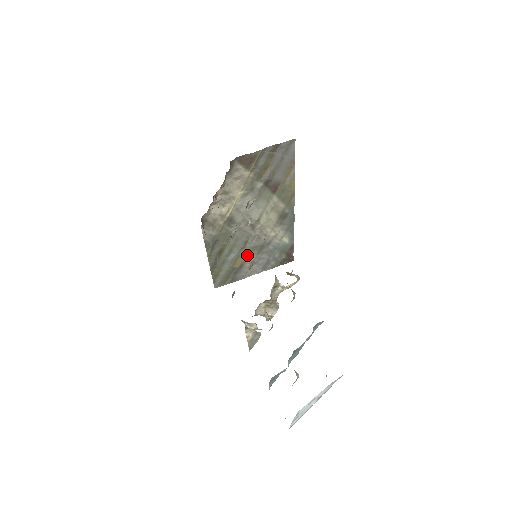
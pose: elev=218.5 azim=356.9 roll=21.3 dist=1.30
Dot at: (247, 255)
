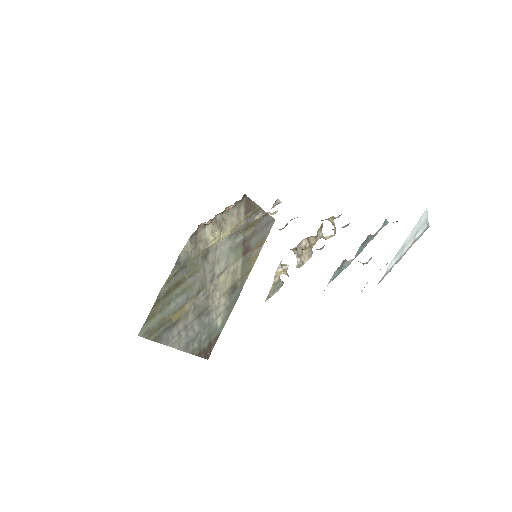
Dot at: (188, 312)
